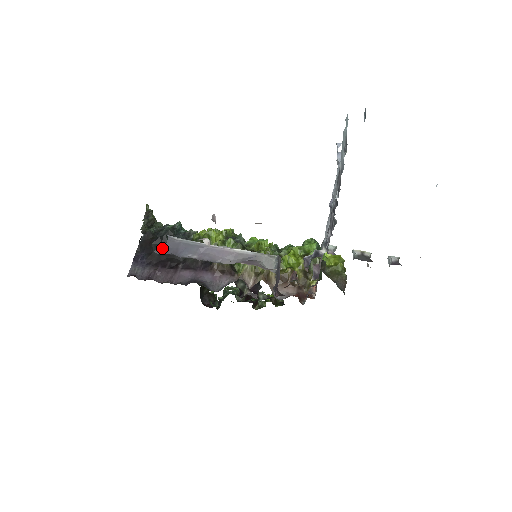
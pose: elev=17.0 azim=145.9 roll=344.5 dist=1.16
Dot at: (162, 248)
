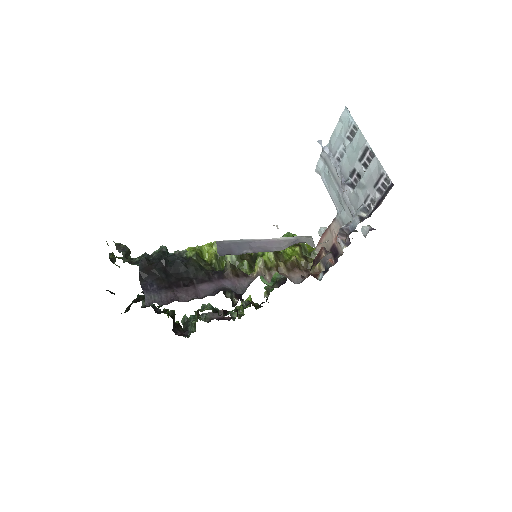
Dot at: (167, 271)
